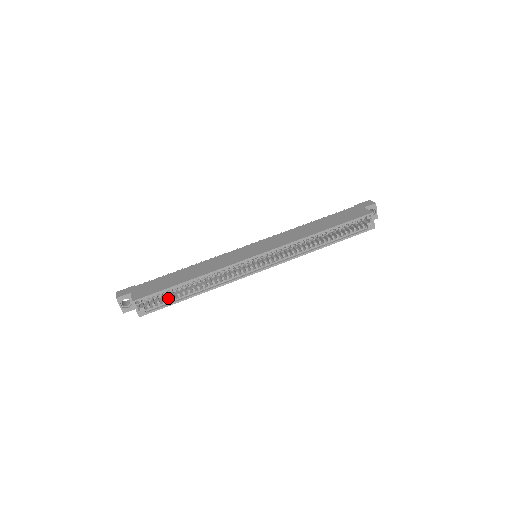
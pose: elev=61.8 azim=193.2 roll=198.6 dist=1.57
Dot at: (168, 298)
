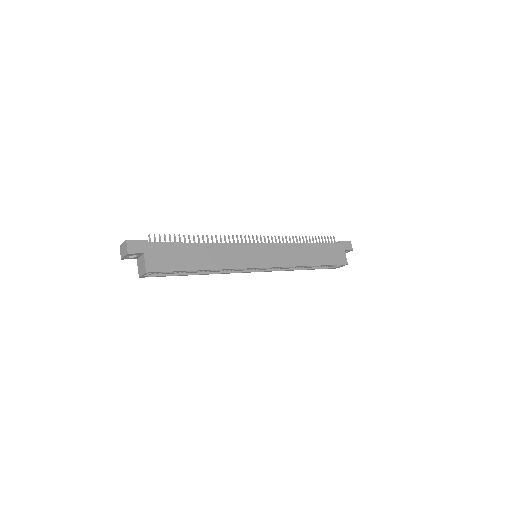
Dot at: (173, 272)
